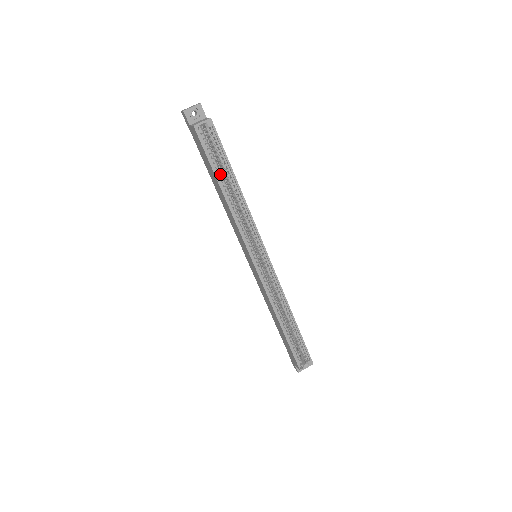
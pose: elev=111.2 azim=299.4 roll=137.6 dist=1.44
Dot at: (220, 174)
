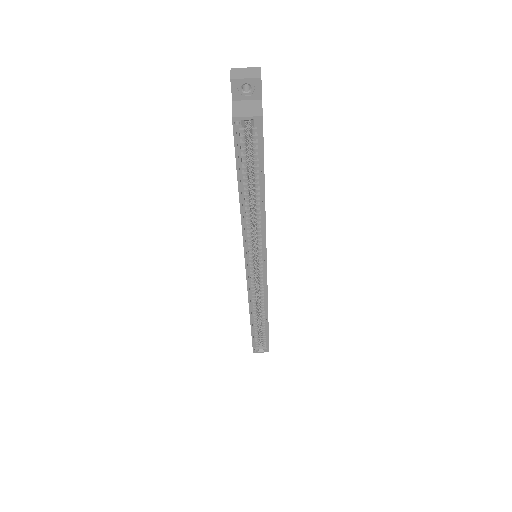
Dot at: (246, 180)
